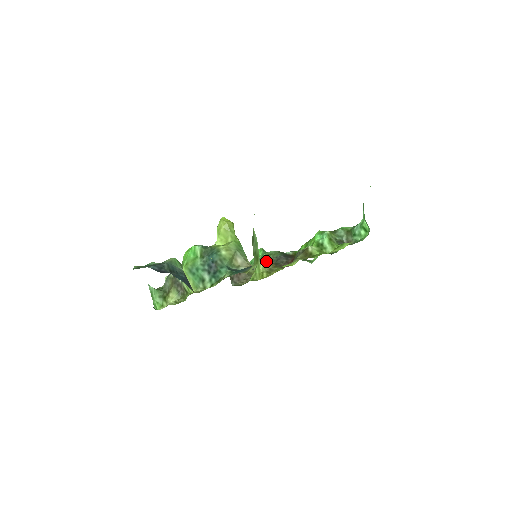
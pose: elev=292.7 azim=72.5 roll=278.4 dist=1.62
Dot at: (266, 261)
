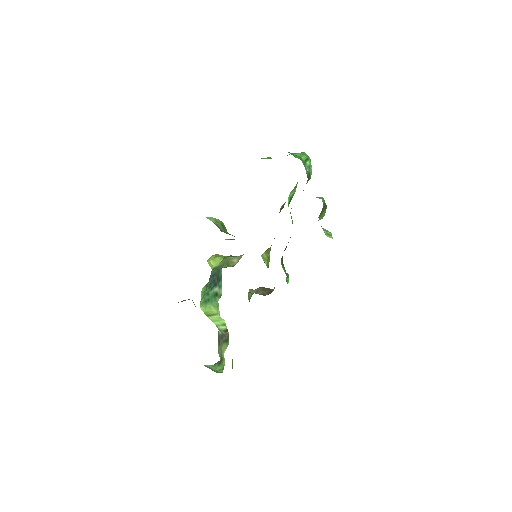
Dot at: (266, 250)
